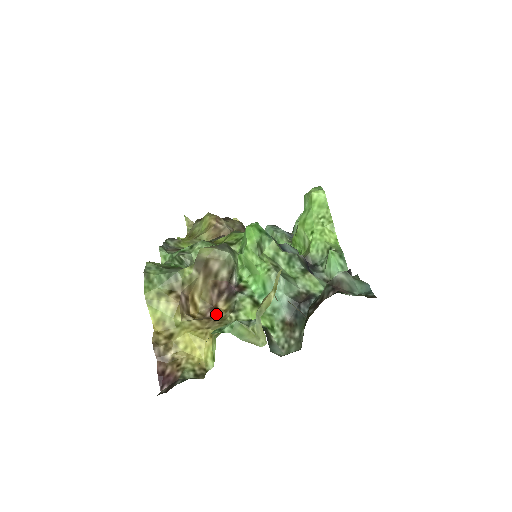
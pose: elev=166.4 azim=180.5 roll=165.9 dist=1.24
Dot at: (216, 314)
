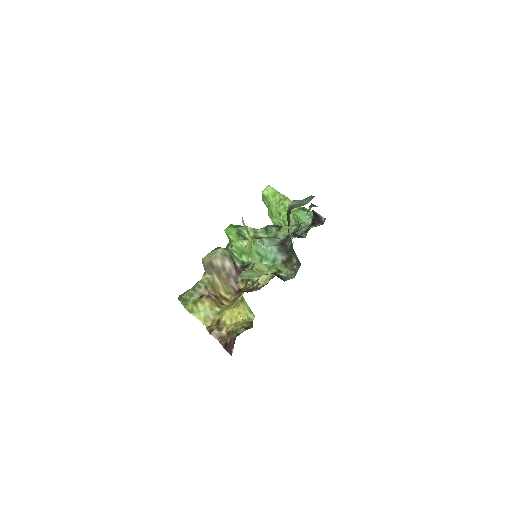
Dot at: (241, 292)
